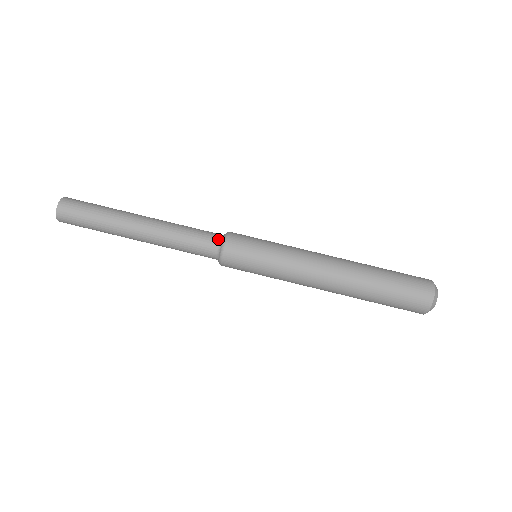
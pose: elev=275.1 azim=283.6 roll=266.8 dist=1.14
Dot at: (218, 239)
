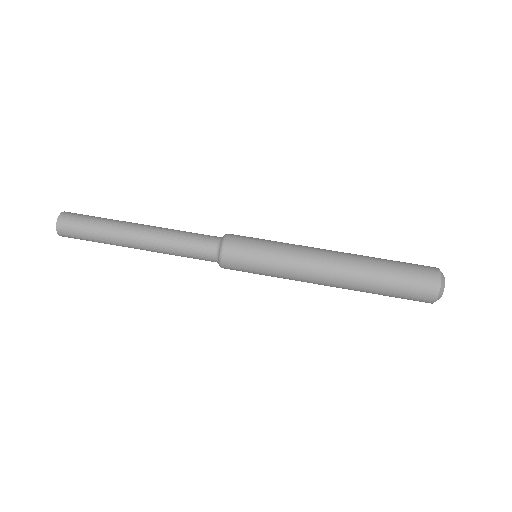
Dot at: (217, 238)
